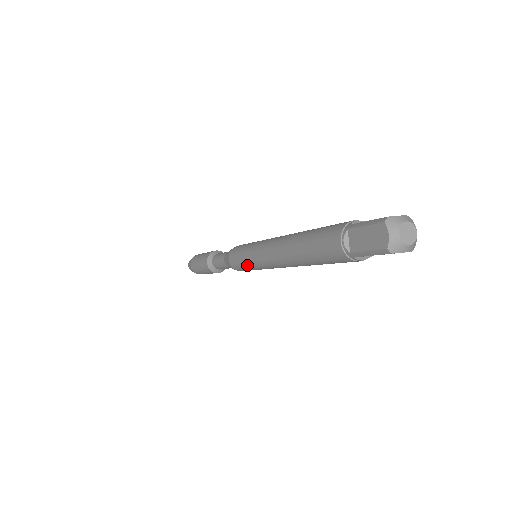
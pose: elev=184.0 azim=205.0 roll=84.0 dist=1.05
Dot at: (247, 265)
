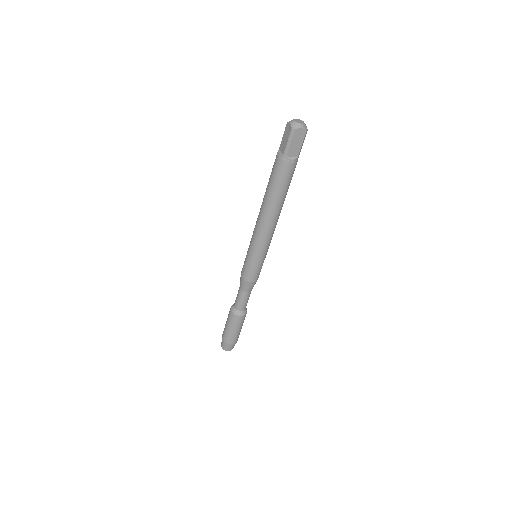
Dot at: (251, 259)
